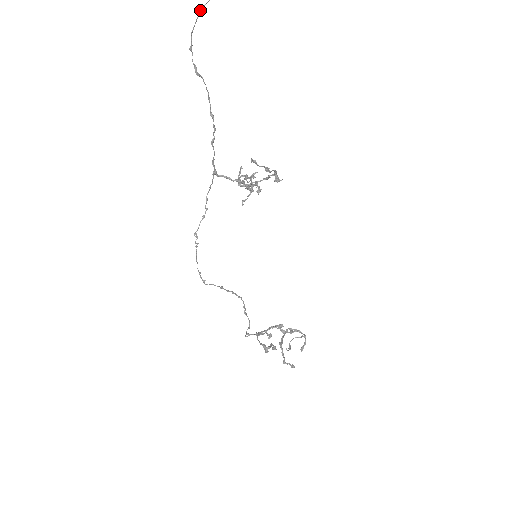
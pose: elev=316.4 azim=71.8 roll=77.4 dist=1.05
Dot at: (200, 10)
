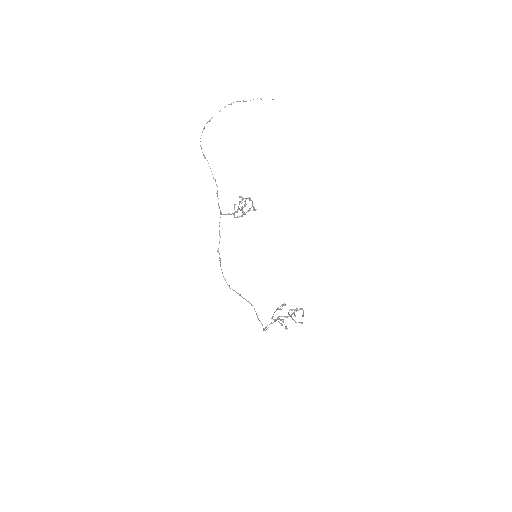
Dot at: (203, 128)
